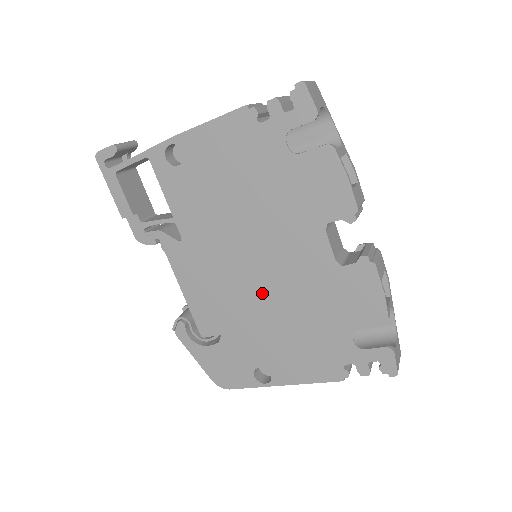
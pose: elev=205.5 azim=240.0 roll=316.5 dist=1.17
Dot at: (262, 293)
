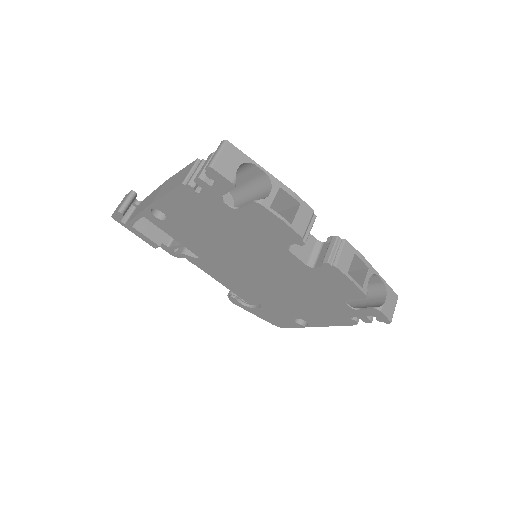
Dot at: (270, 283)
